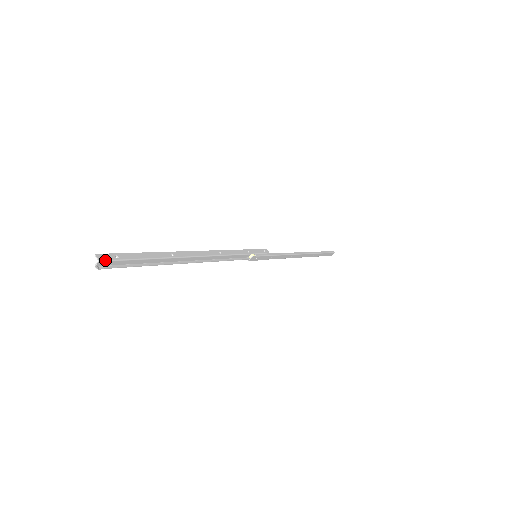
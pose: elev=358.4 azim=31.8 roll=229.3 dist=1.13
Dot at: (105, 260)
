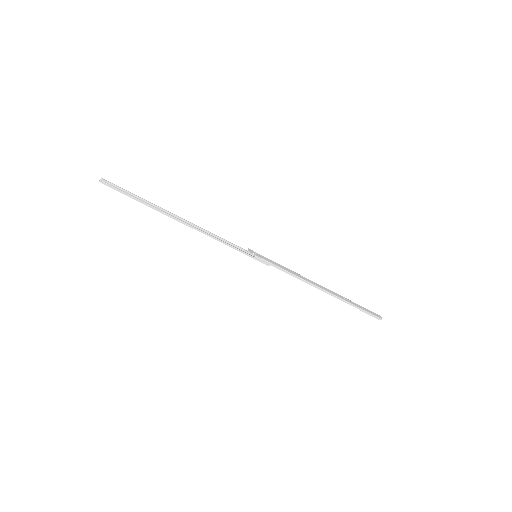
Dot at: (106, 180)
